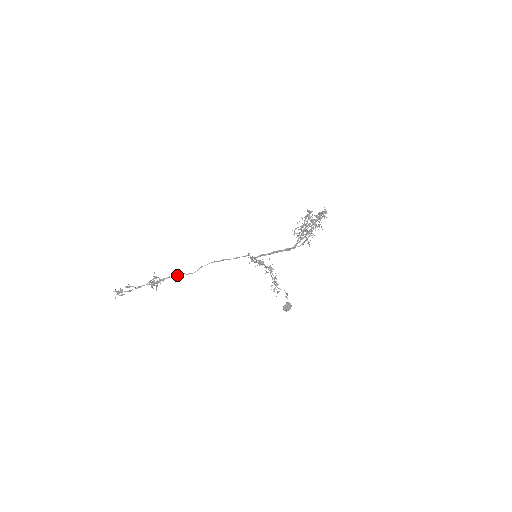
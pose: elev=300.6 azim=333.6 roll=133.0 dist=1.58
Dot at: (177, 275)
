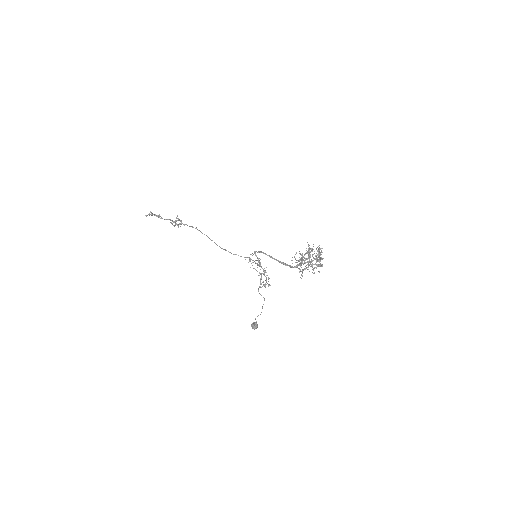
Dot at: occluded
